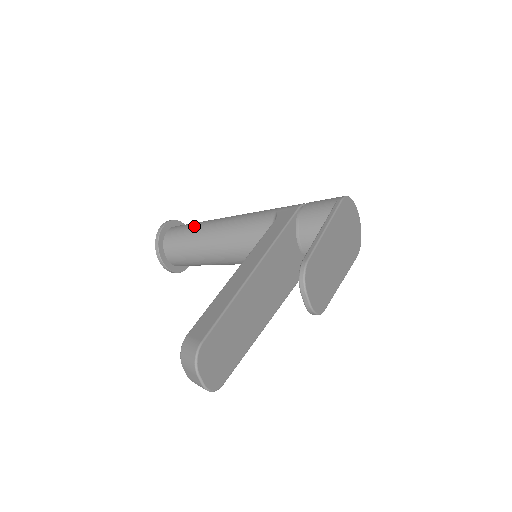
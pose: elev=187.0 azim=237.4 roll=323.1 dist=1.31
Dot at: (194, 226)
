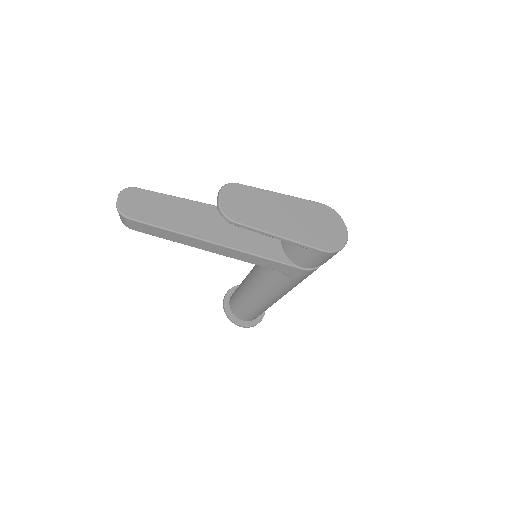
Dot at: occluded
